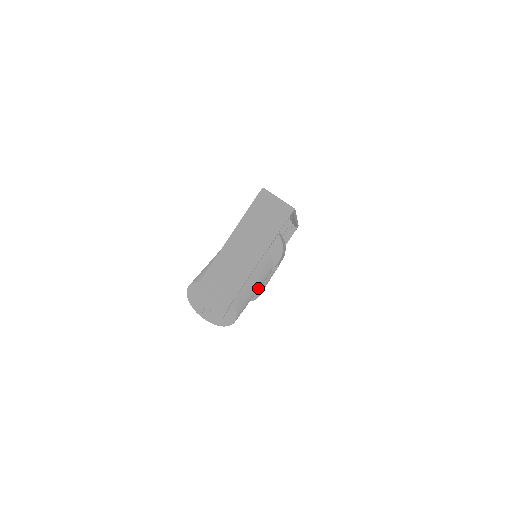
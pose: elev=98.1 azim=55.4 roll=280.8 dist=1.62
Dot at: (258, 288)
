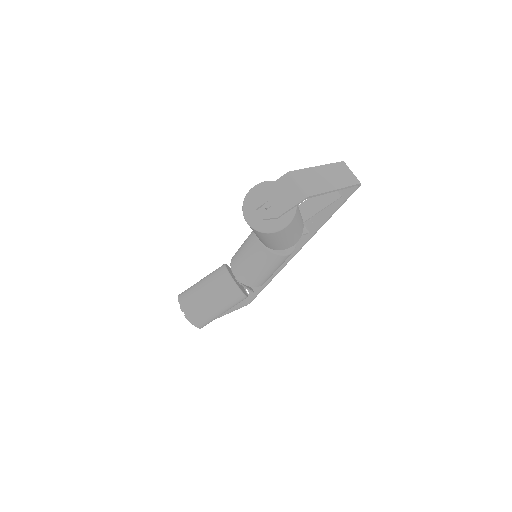
Dot at: (293, 236)
